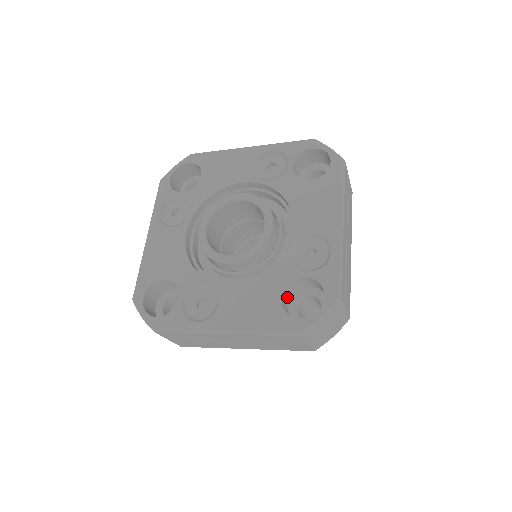
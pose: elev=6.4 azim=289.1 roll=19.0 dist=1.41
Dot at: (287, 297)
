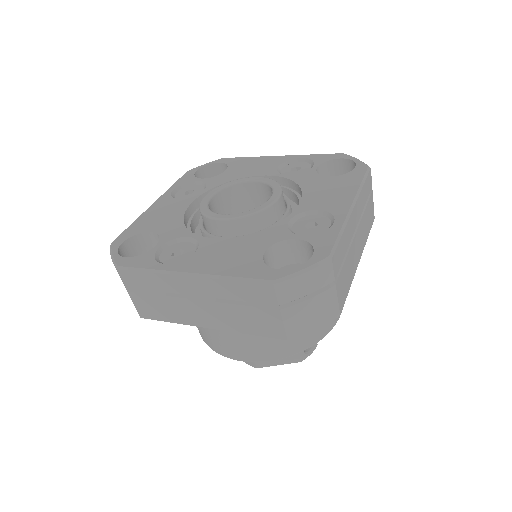
Dot at: (272, 263)
